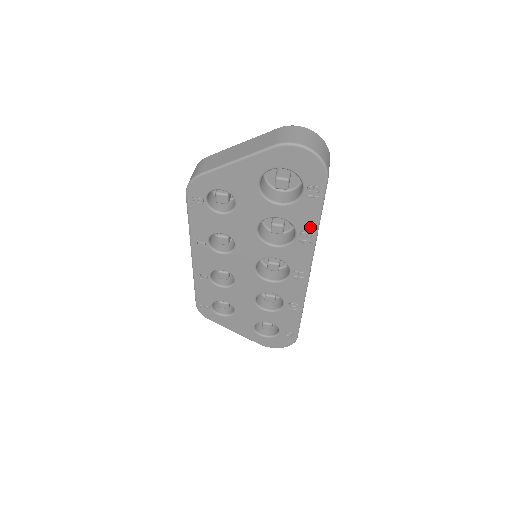
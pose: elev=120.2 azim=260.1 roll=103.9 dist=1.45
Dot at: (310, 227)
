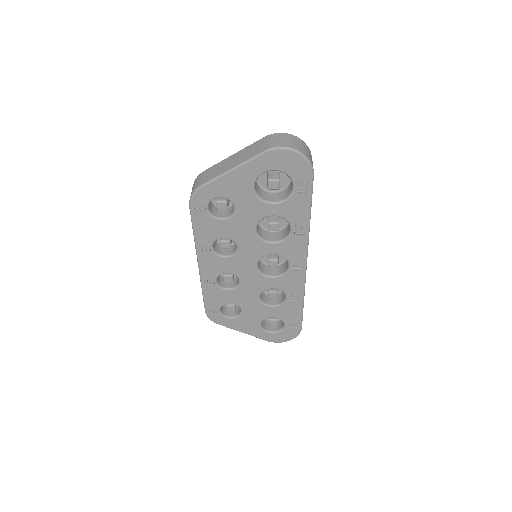
Dot at: (303, 220)
